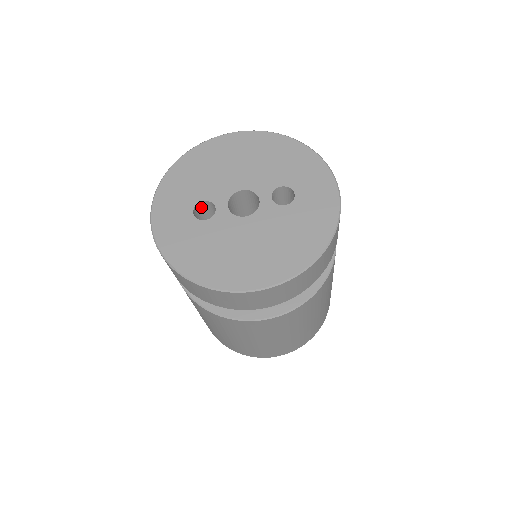
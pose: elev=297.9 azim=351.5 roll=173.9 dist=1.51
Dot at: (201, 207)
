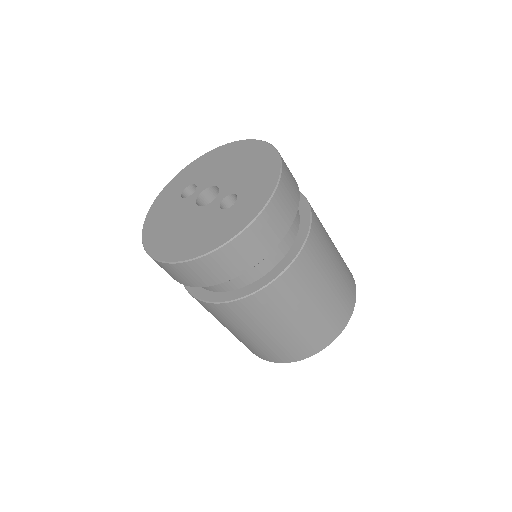
Dot at: occluded
